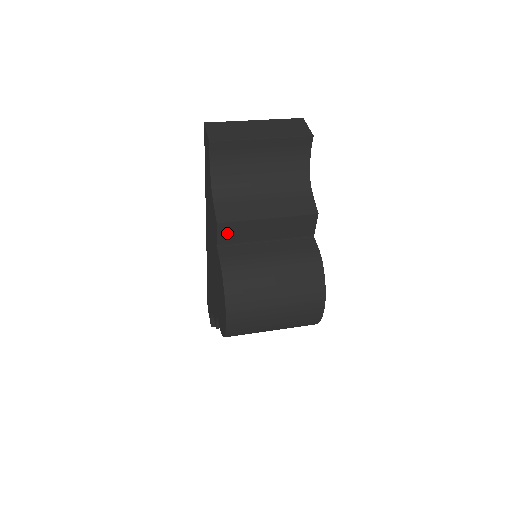
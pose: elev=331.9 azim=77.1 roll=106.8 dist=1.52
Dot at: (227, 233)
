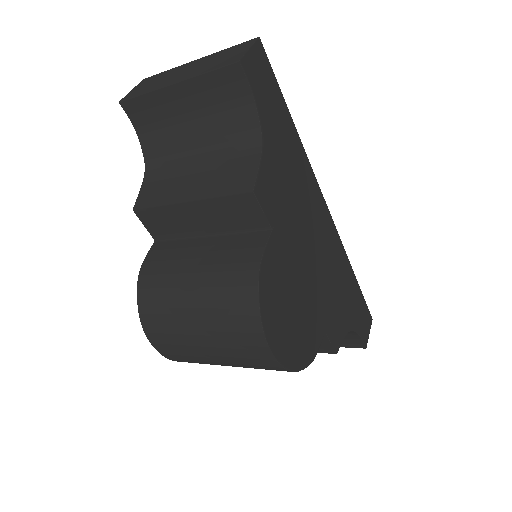
Dot at: (153, 223)
